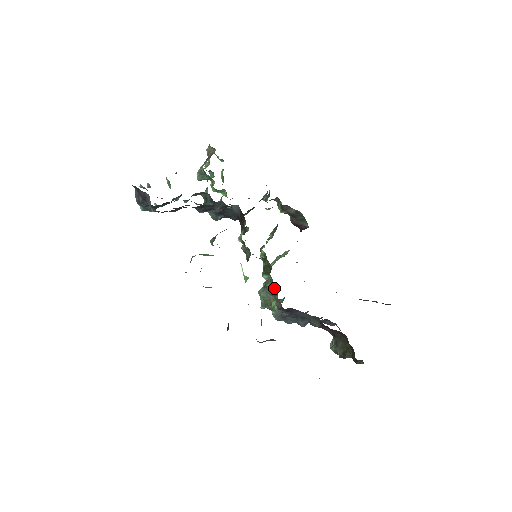
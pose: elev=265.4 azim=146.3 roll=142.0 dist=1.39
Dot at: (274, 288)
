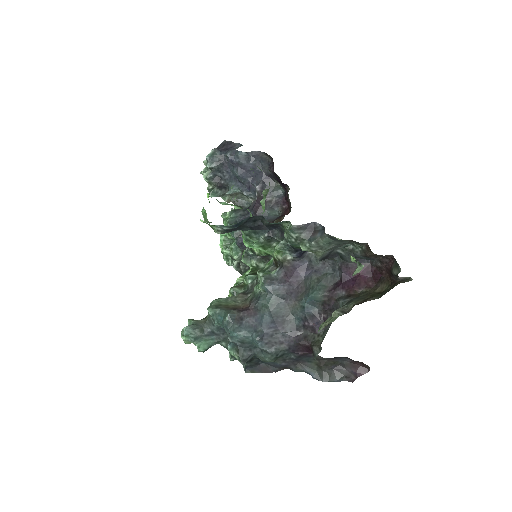
Dot at: (246, 294)
